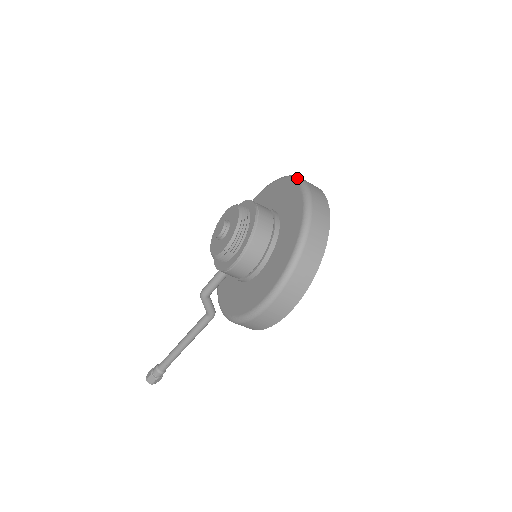
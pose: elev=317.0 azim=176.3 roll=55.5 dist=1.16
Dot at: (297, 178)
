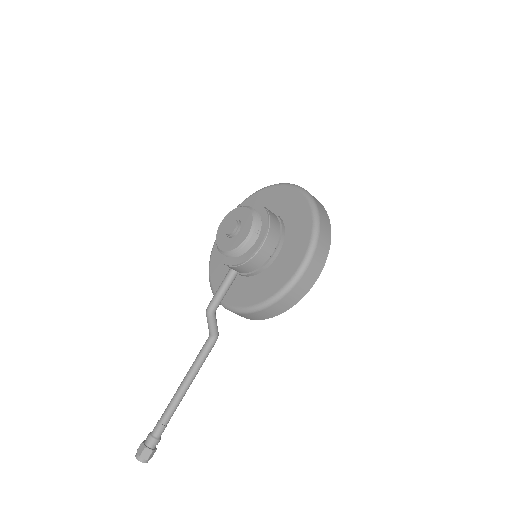
Dot at: (274, 184)
